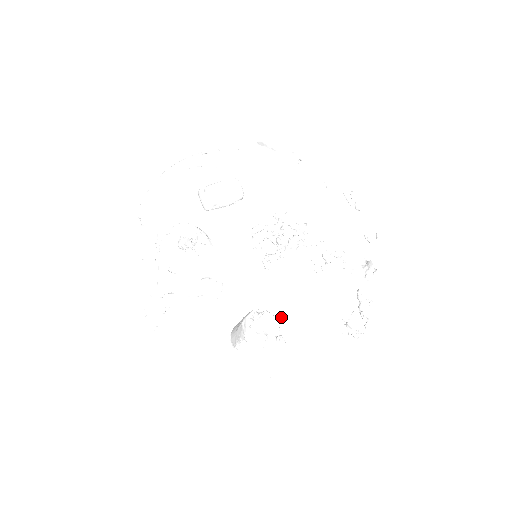
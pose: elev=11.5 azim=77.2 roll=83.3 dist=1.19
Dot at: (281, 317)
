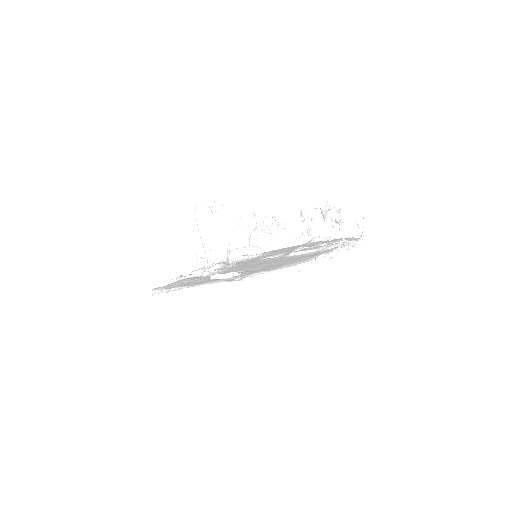
Dot at: (265, 265)
